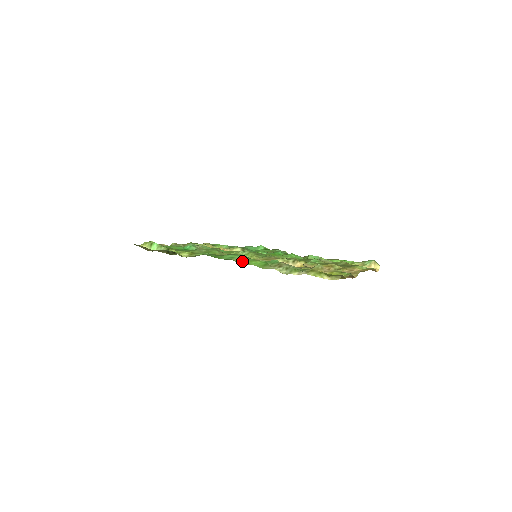
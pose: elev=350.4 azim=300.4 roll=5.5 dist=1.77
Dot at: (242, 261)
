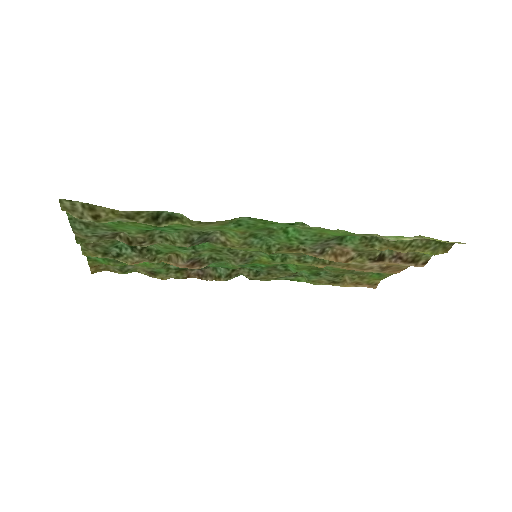
Dot at: (316, 227)
